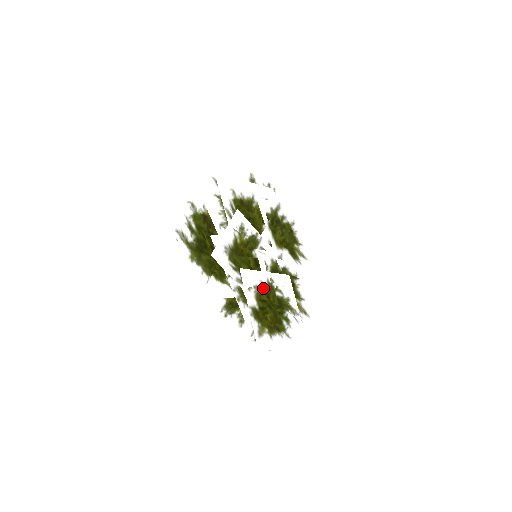
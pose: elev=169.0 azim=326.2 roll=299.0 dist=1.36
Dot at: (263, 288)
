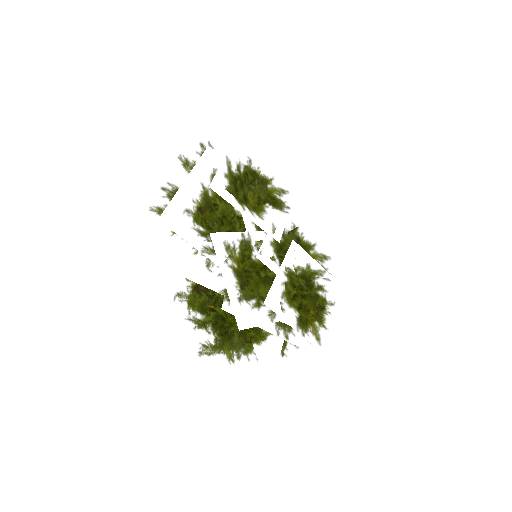
Dot at: (289, 290)
